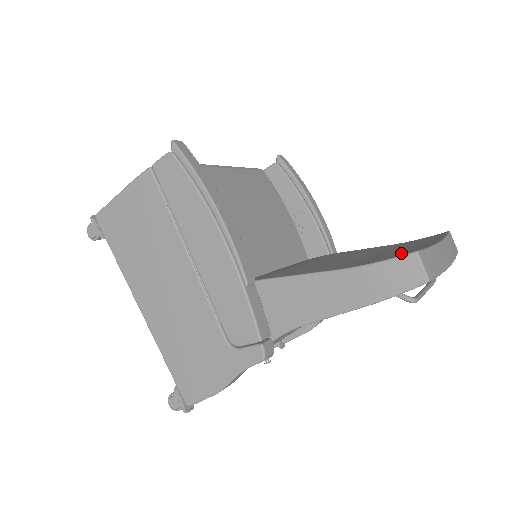
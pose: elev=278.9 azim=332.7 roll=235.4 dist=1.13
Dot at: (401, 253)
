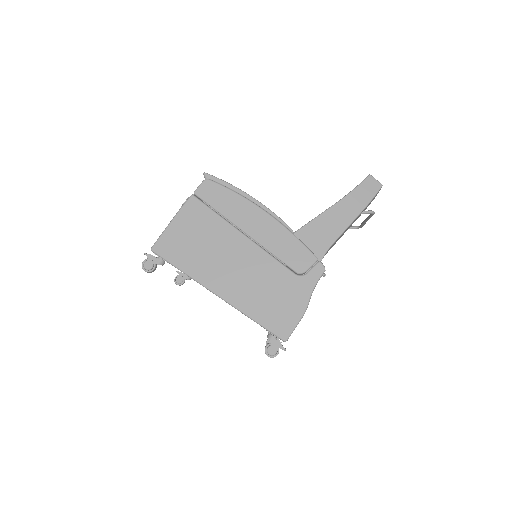
Dot at: occluded
